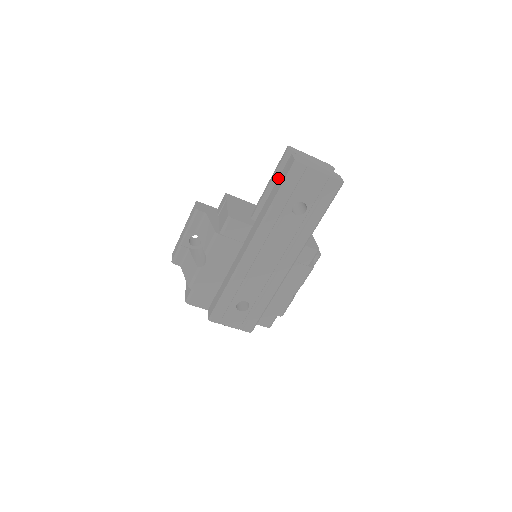
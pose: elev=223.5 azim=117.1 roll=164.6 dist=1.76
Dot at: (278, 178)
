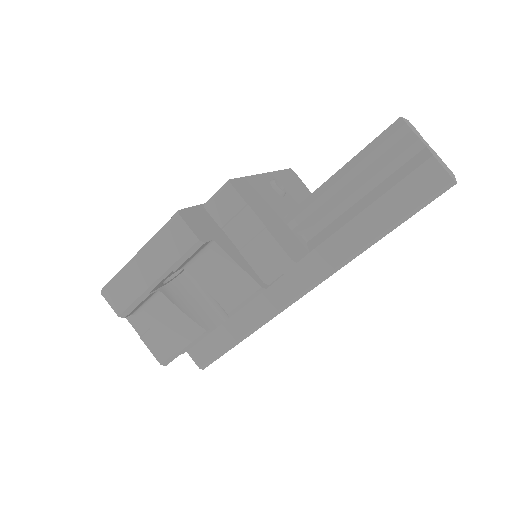
Dot at: (390, 190)
